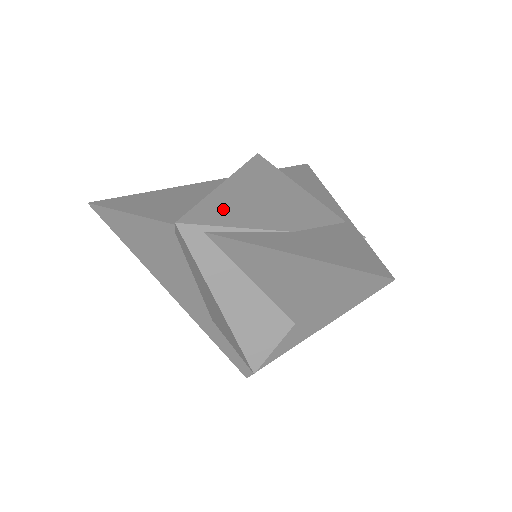
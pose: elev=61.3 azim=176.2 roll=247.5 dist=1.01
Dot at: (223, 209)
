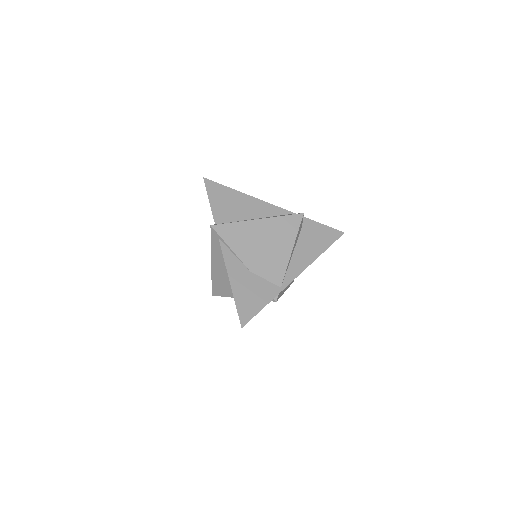
Dot at: (238, 234)
